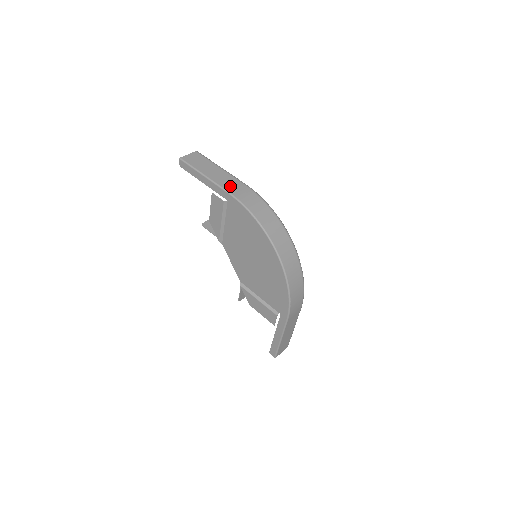
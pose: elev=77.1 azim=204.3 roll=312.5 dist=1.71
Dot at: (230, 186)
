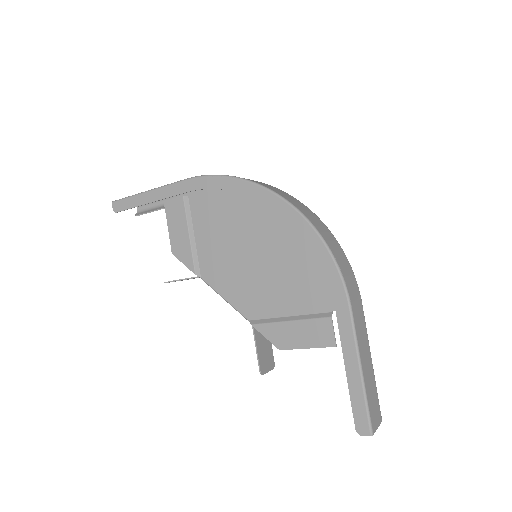
Dot at: occluded
